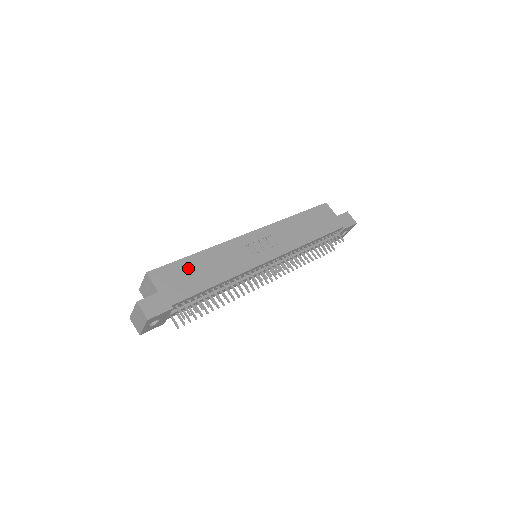
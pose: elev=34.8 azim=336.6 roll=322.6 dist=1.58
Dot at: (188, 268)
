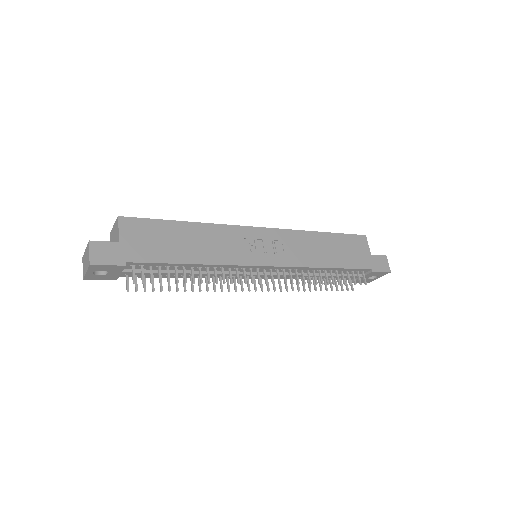
Dot at: (167, 232)
